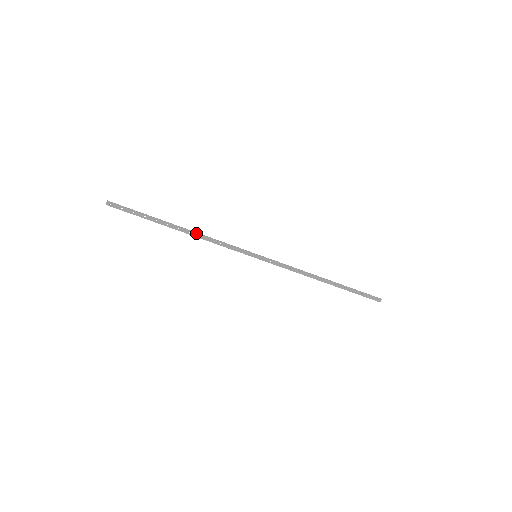
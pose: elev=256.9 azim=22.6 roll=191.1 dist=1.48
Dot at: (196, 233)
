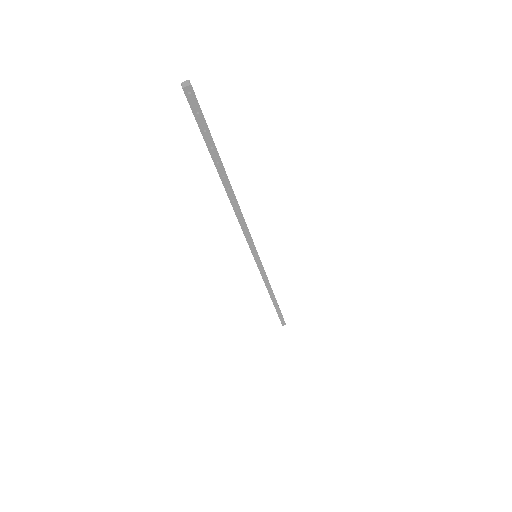
Dot at: occluded
